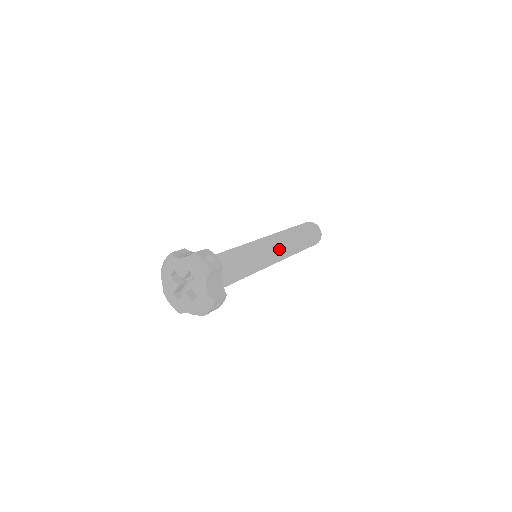
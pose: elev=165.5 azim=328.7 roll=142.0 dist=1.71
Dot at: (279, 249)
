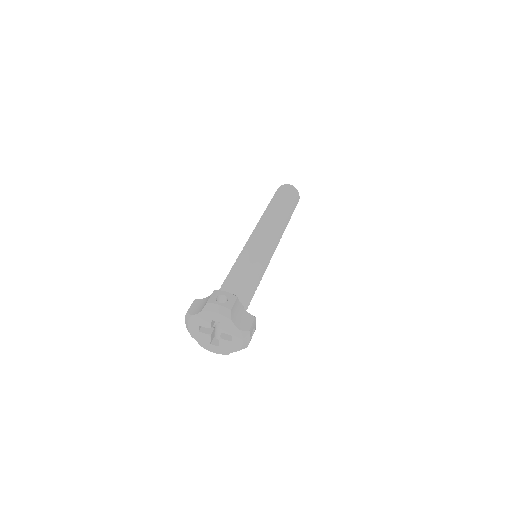
Dot at: occluded
